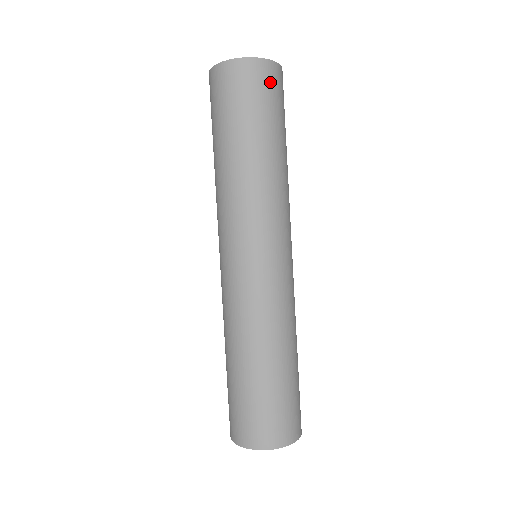
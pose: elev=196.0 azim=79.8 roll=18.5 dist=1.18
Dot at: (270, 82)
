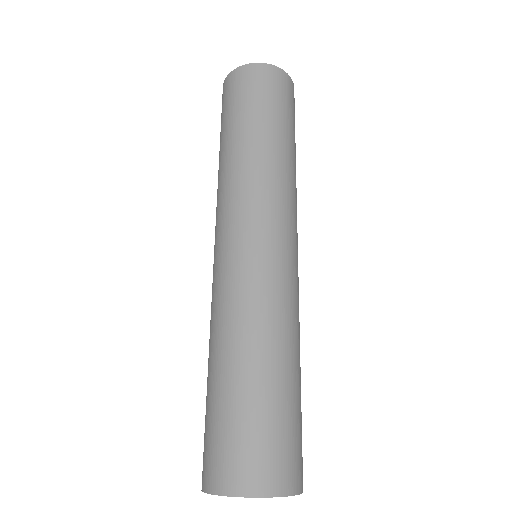
Dot at: (293, 100)
